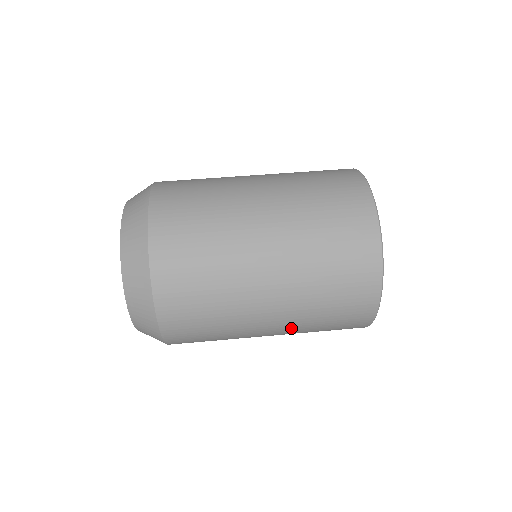
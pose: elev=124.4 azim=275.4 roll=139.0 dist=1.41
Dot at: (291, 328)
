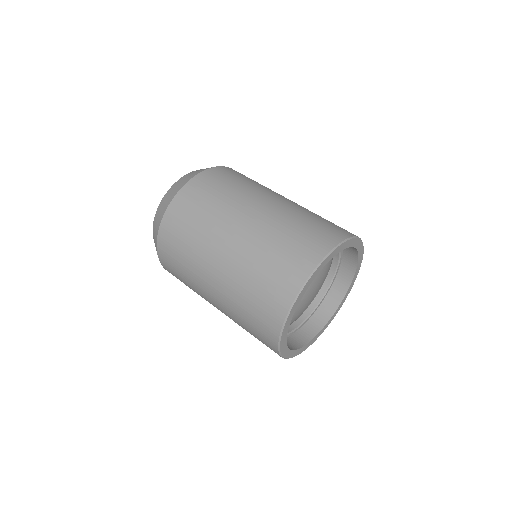
Dot at: (226, 310)
